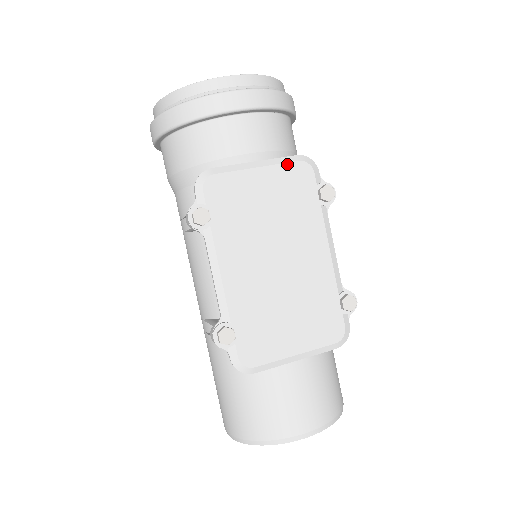
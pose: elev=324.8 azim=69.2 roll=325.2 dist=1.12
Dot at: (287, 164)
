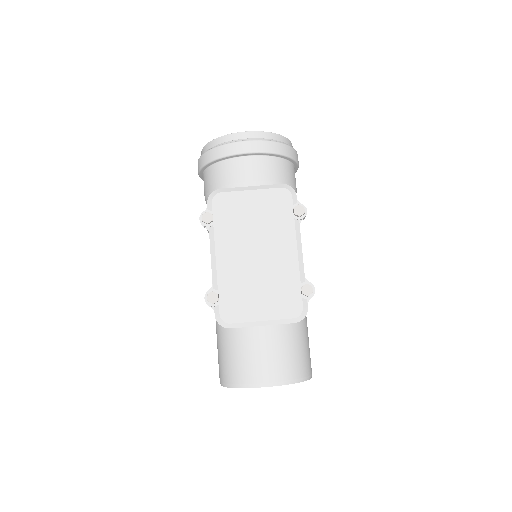
Dot at: (272, 189)
